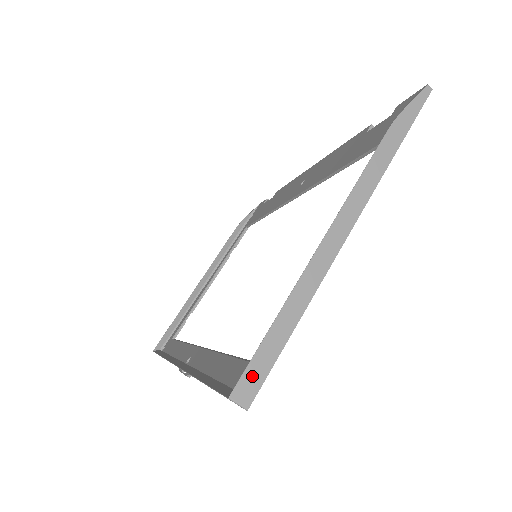
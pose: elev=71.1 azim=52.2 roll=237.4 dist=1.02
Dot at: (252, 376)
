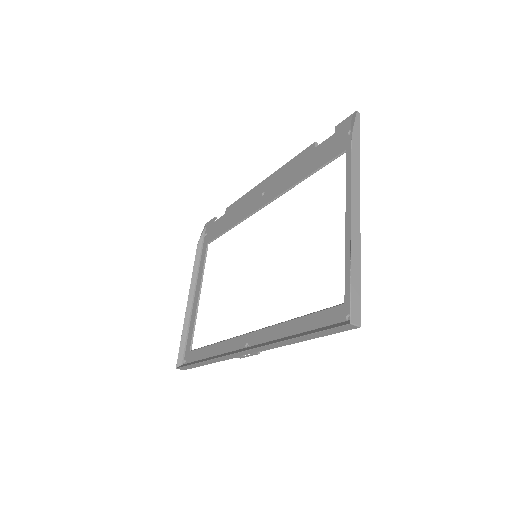
Dot at: (355, 307)
